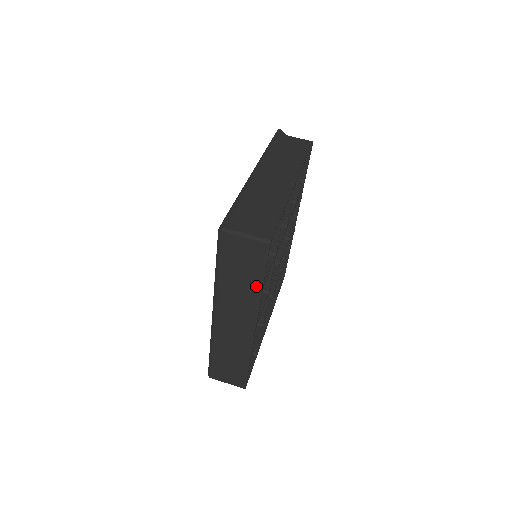
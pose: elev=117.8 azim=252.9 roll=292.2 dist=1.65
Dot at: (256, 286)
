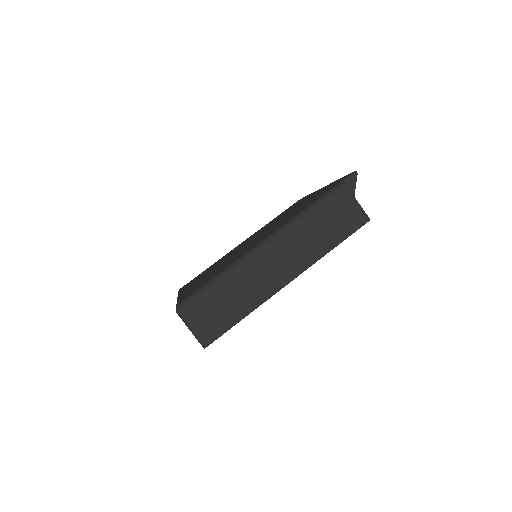
Dot at: occluded
